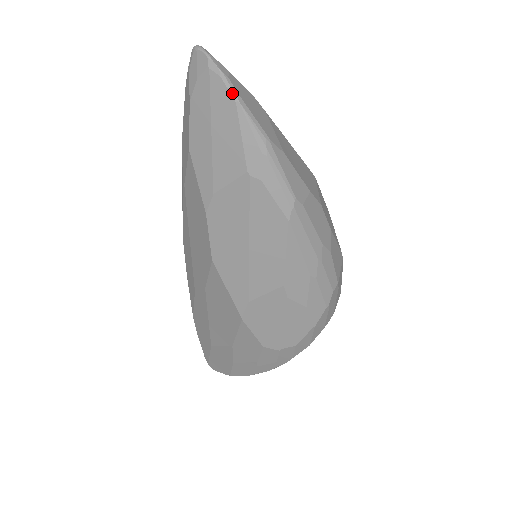
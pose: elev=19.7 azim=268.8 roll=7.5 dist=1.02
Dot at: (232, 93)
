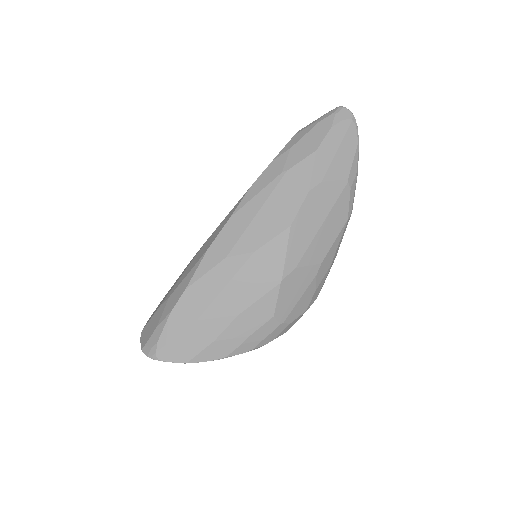
Dot at: (358, 138)
